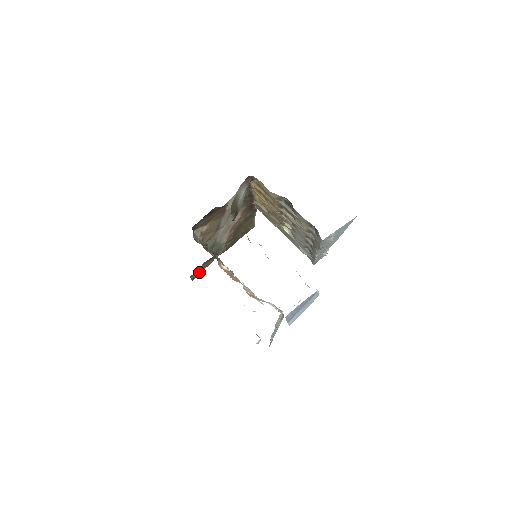
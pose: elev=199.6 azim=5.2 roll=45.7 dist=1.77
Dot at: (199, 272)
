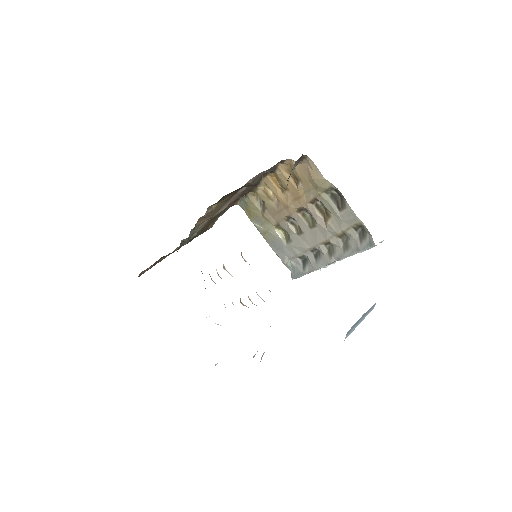
Dot at: (149, 268)
